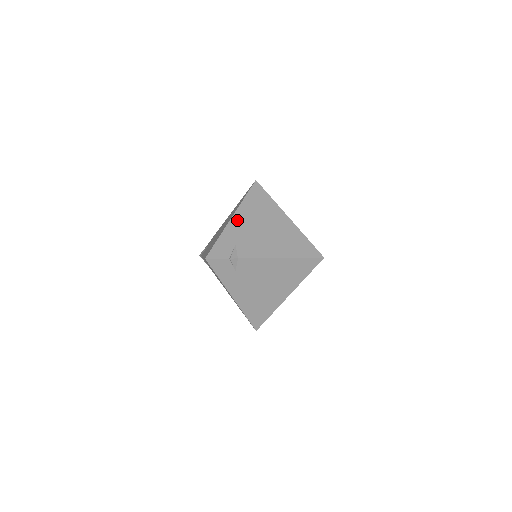
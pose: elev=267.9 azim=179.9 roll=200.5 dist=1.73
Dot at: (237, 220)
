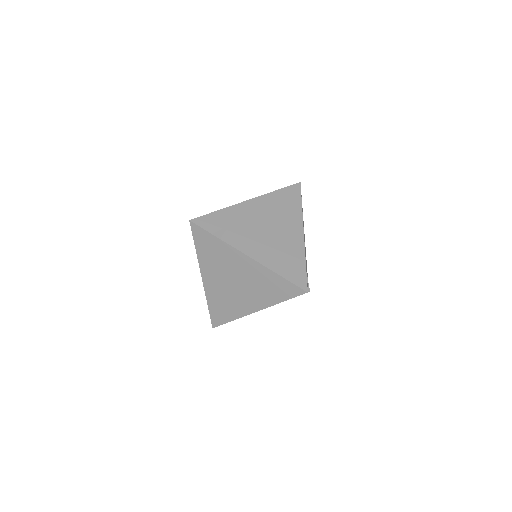
Dot at: (250, 206)
